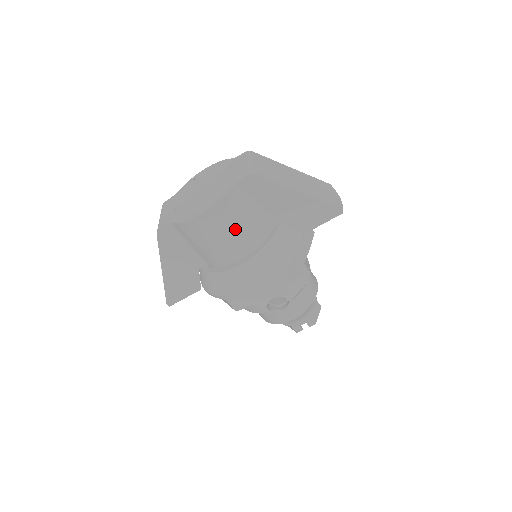
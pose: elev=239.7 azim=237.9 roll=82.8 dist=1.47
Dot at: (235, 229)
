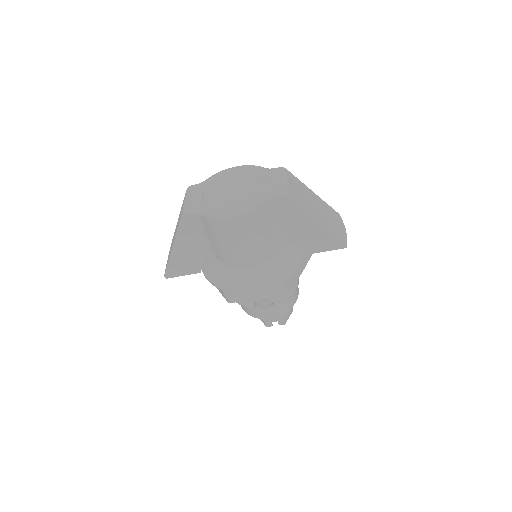
Dot at: (254, 237)
